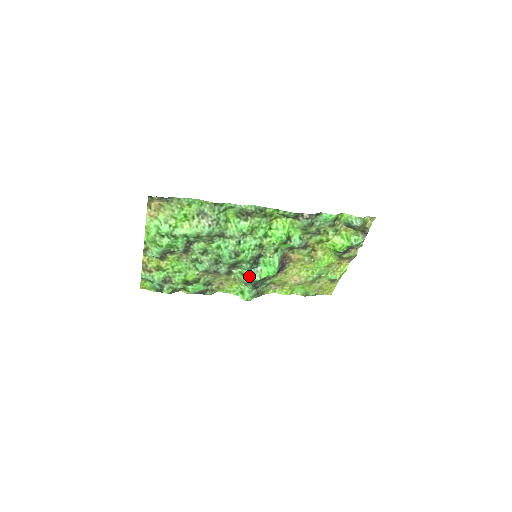
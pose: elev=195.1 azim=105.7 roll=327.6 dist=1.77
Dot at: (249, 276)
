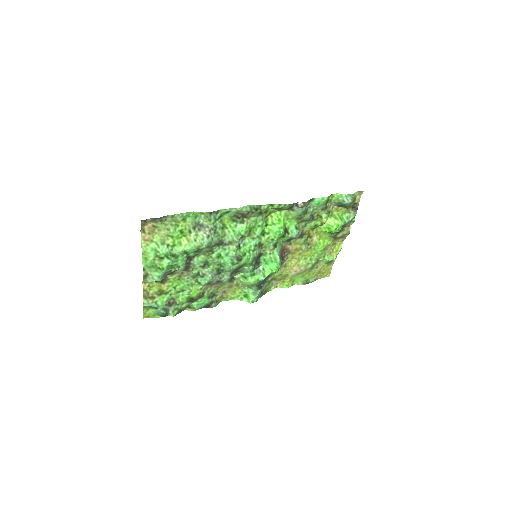
Dot at: (253, 278)
